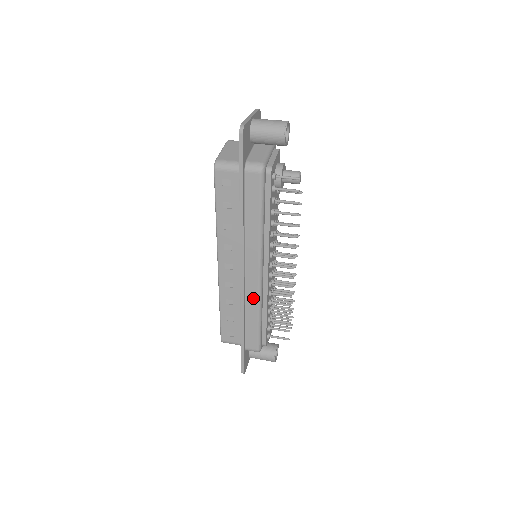
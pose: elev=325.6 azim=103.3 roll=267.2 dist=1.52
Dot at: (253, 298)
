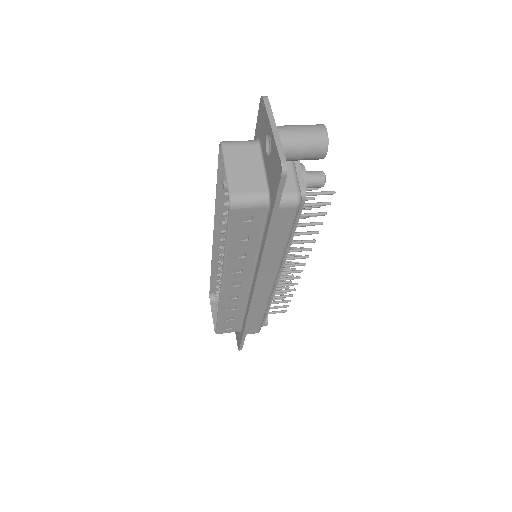
Dot at: (262, 302)
